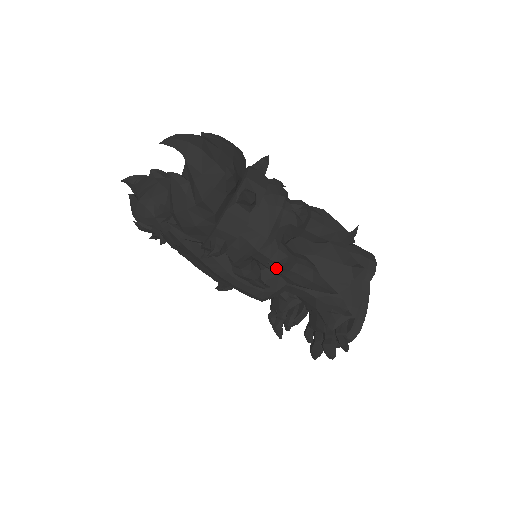
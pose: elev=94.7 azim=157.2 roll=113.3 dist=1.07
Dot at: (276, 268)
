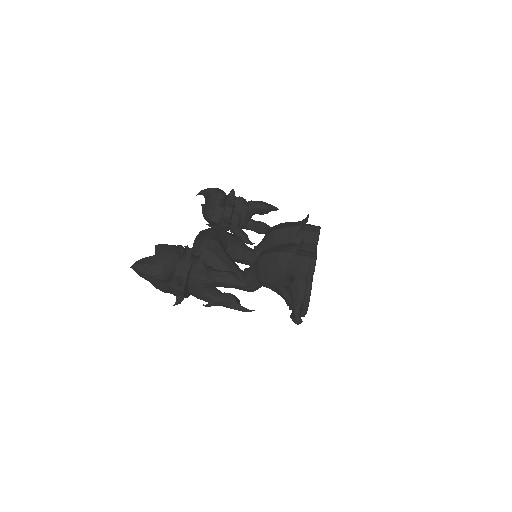
Dot at: occluded
